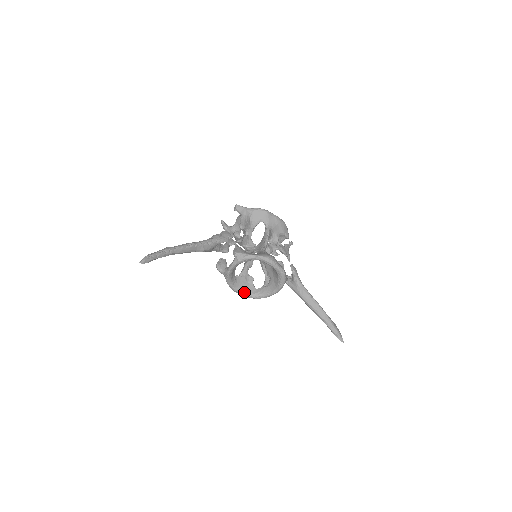
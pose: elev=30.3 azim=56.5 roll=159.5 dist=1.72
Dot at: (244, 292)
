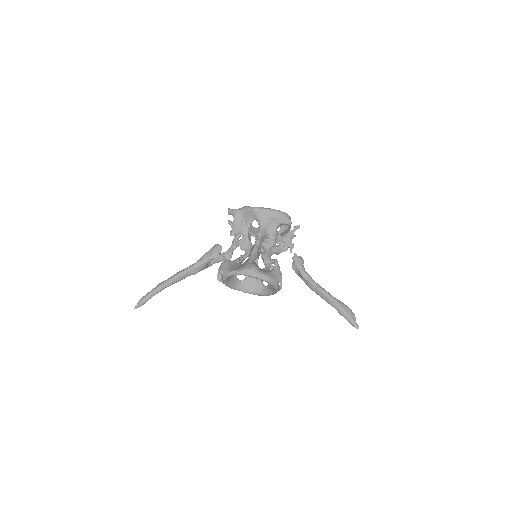
Dot at: (254, 292)
